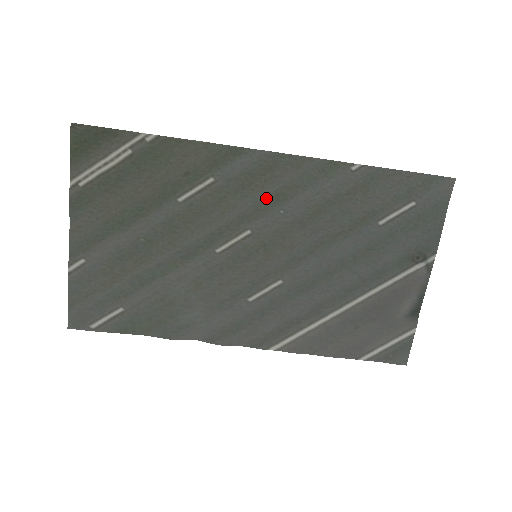
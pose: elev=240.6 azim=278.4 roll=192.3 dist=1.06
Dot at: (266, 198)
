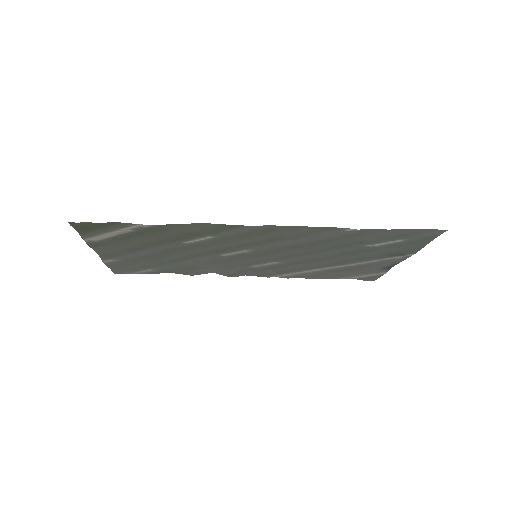
Dot at: (263, 239)
